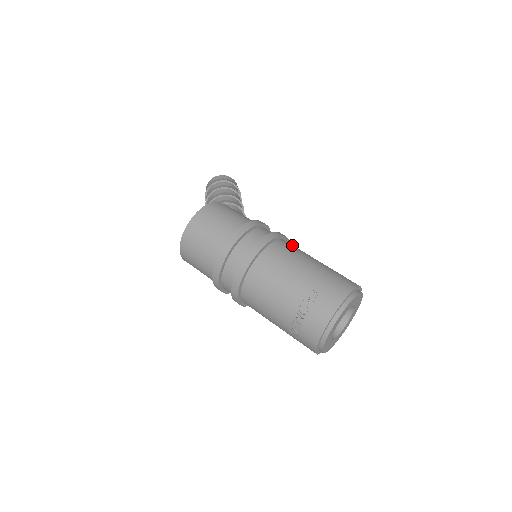
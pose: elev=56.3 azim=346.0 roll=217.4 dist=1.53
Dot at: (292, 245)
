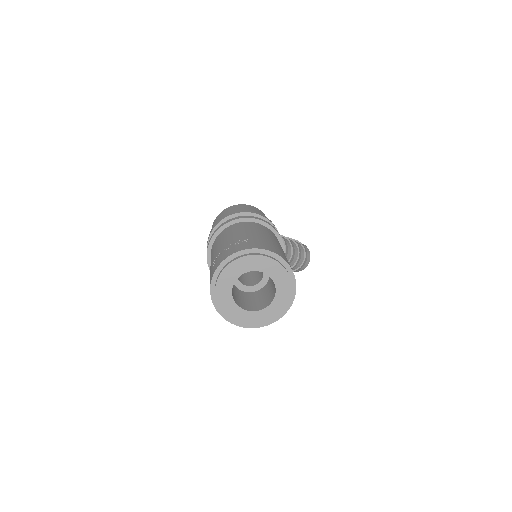
Dot at: occluded
